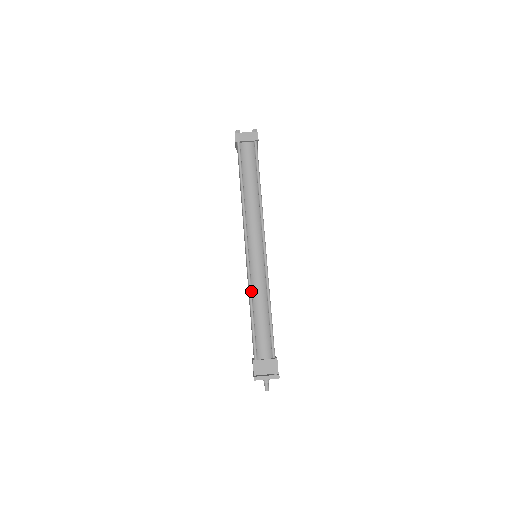
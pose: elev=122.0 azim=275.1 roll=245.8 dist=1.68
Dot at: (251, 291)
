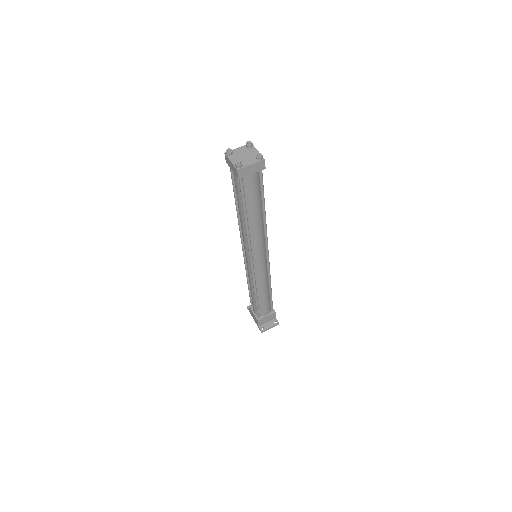
Dot at: (256, 286)
